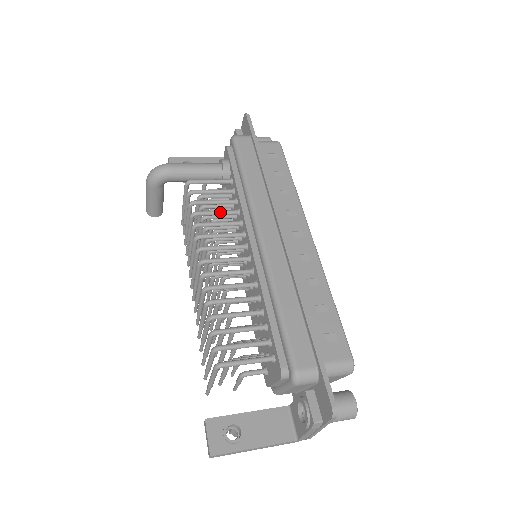
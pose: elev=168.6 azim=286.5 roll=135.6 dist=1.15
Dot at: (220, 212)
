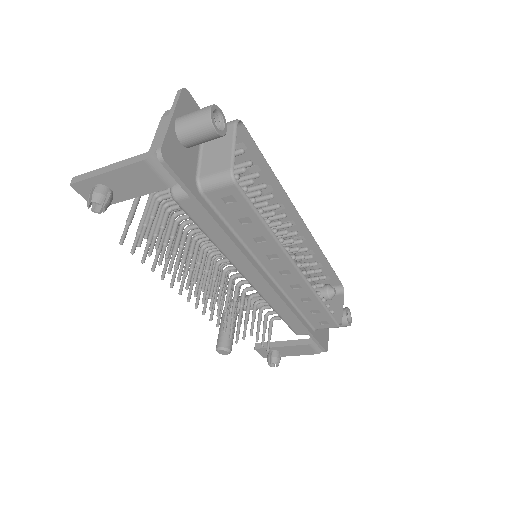
Dot at: occluded
